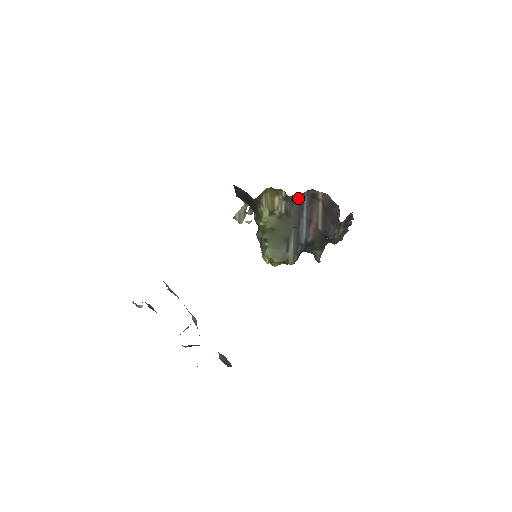
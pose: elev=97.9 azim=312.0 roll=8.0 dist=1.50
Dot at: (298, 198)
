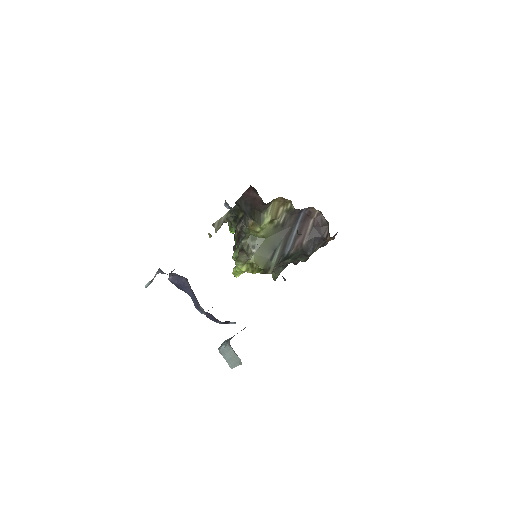
Dot at: (297, 213)
